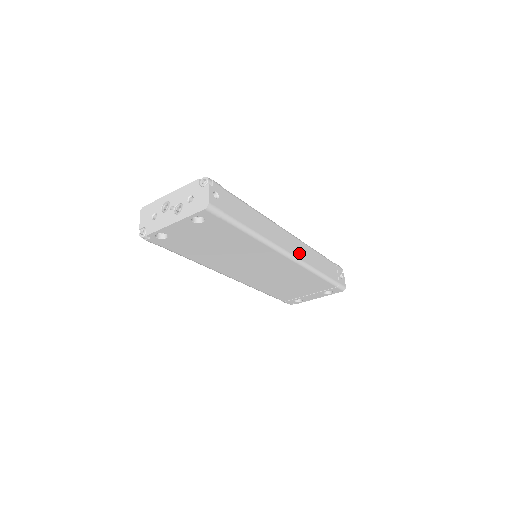
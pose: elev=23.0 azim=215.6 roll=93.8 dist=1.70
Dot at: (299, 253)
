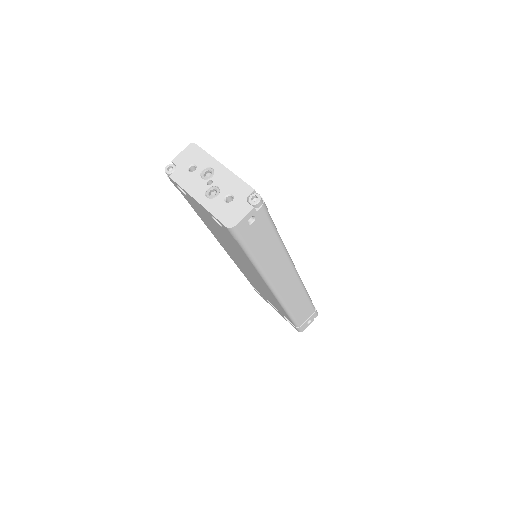
Dot at: (287, 293)
